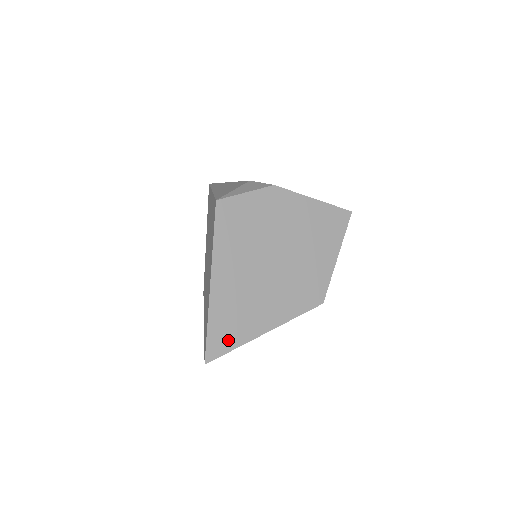
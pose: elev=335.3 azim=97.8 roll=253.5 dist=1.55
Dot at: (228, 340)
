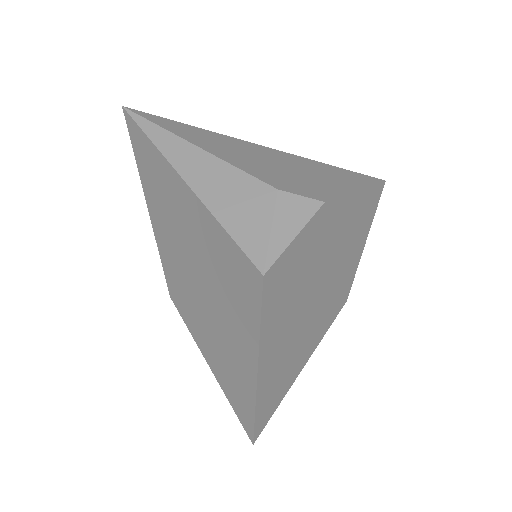
Dot at: (272, 407)
